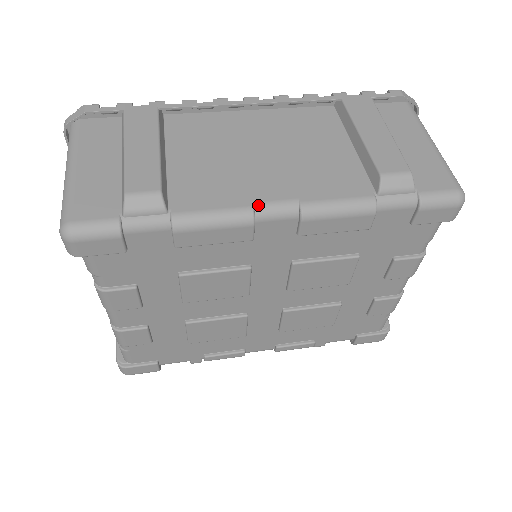
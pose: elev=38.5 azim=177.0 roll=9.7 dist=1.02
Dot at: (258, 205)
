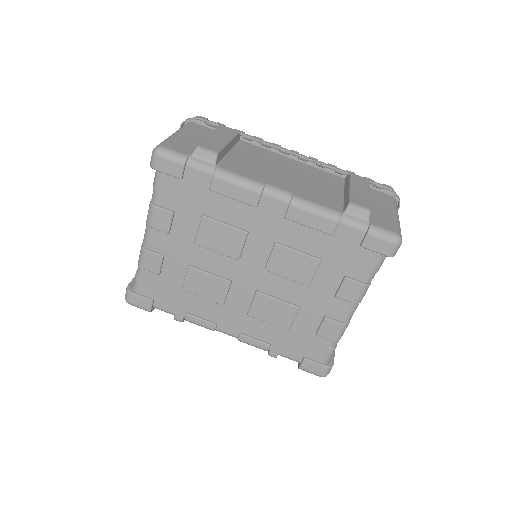
Dot at: (268, 185)
